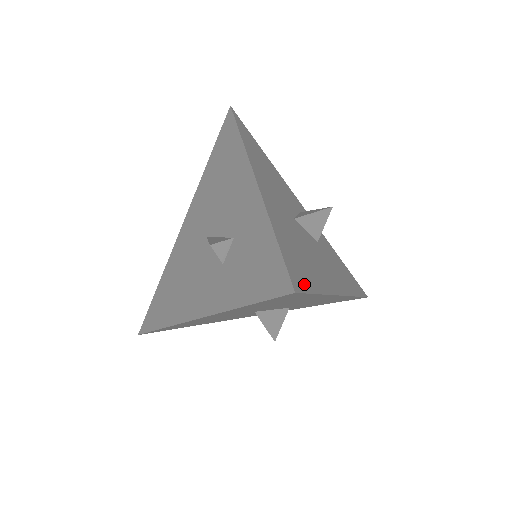
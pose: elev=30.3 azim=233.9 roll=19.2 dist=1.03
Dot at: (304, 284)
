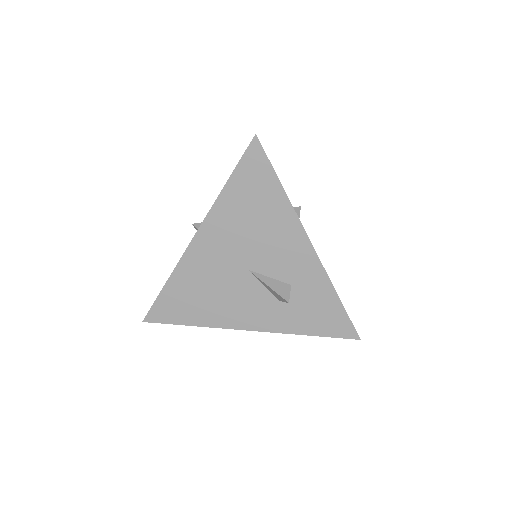
Dot at: occluded
